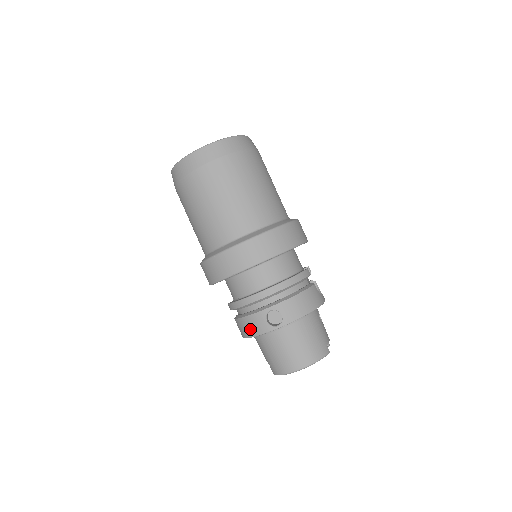
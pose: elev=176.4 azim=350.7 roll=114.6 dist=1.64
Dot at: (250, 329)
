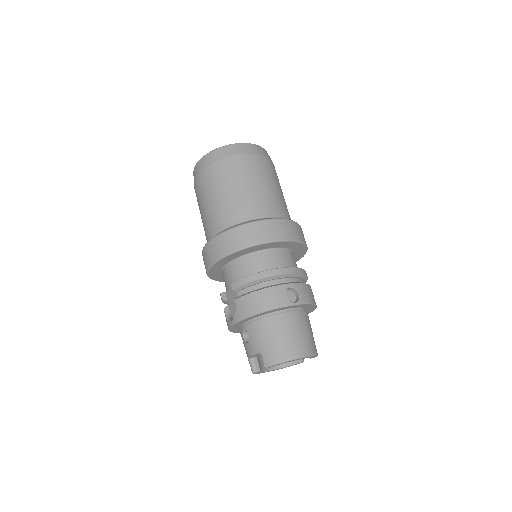
Dot at: (264, 303)
